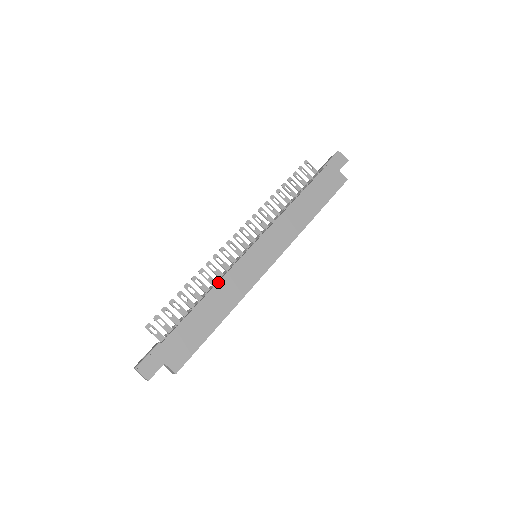
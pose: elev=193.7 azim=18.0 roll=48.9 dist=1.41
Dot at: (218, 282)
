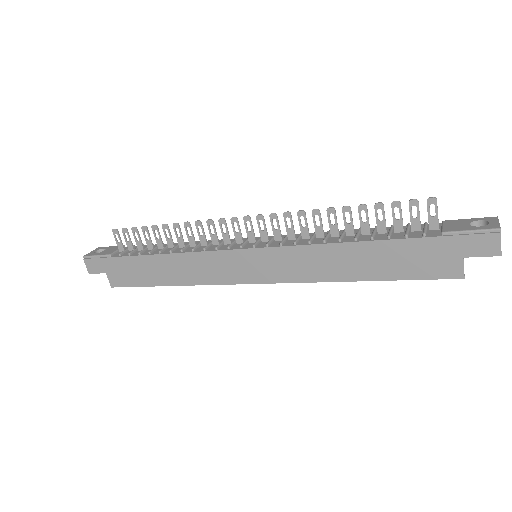
Dot at: (187, 252)
